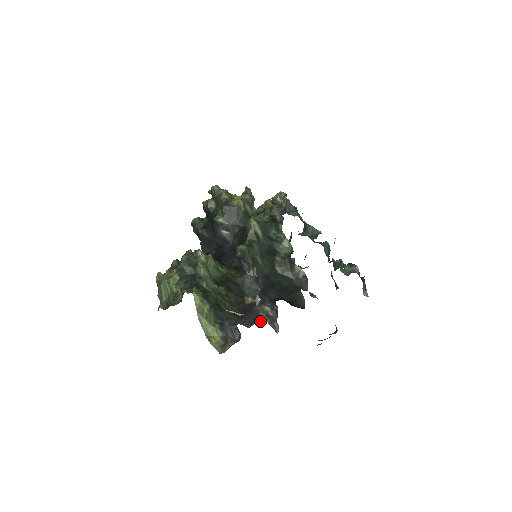
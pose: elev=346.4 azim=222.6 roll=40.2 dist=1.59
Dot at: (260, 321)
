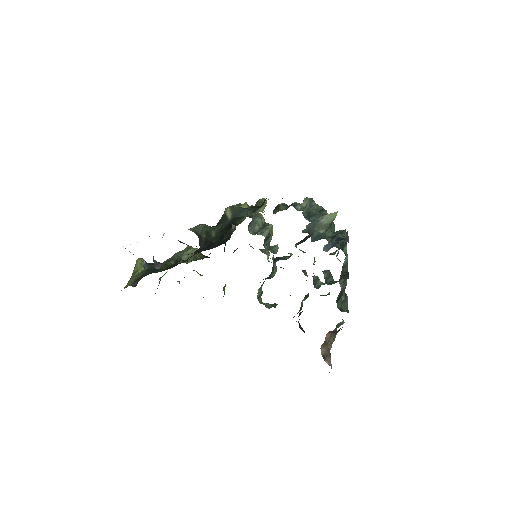
Dot at: occluded
